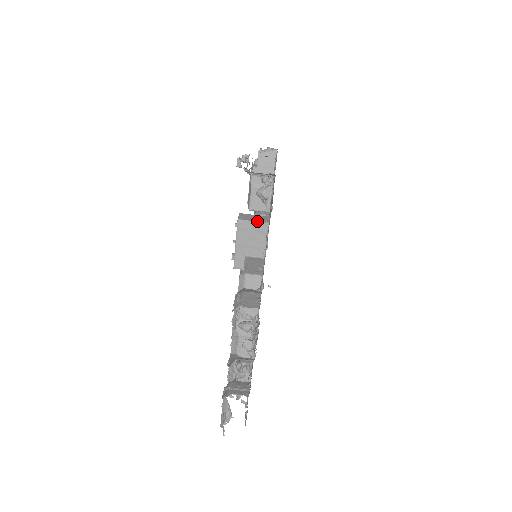
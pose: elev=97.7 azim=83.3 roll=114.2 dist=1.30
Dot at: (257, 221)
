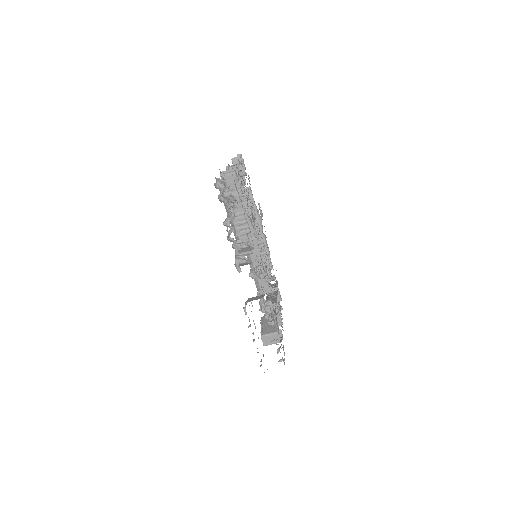
Dot at: occluded
